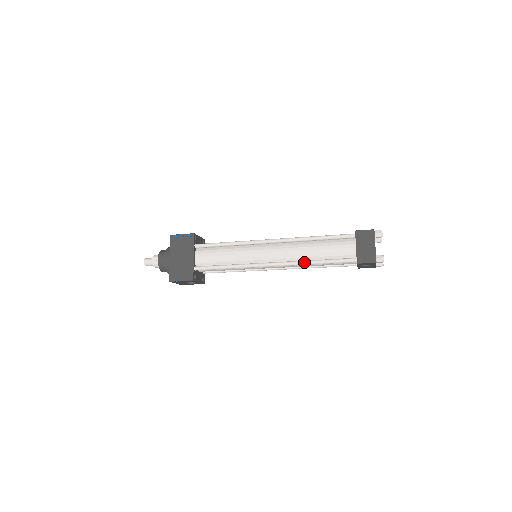
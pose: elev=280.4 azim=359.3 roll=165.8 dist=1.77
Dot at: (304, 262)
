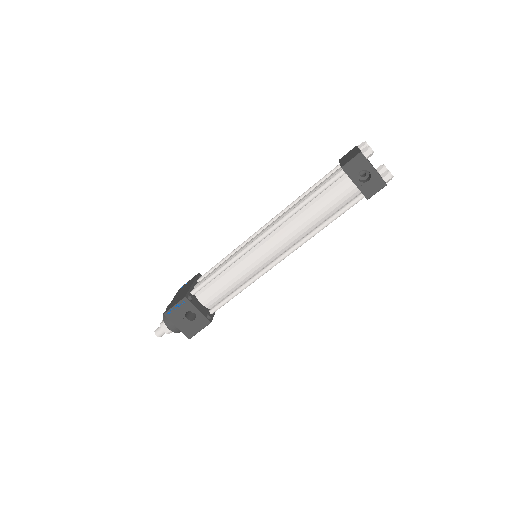
Dot at: (291, 210)
